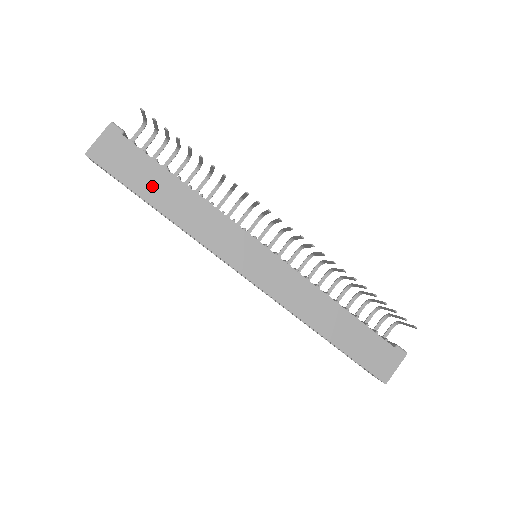
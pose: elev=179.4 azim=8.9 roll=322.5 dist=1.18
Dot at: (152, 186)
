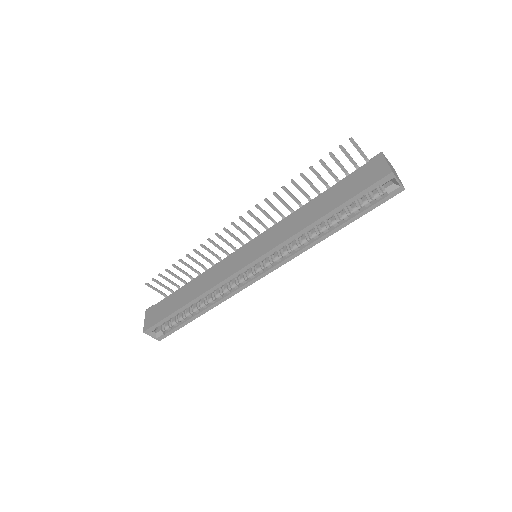
Dot at: (177, 301)
